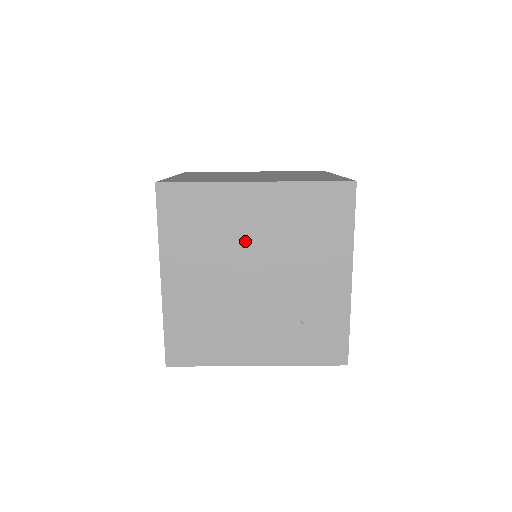
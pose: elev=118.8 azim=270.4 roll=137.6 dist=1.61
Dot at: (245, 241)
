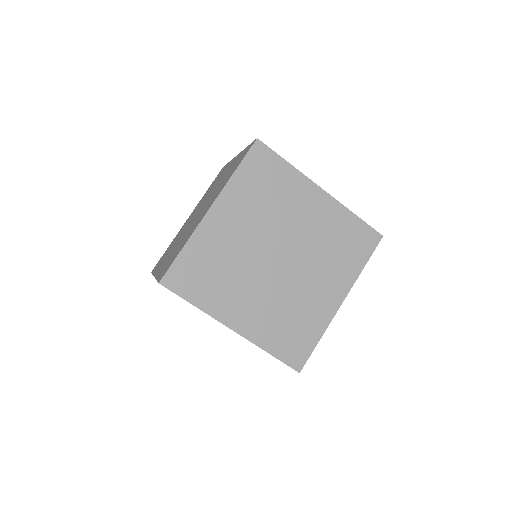
Dot at: occluded
